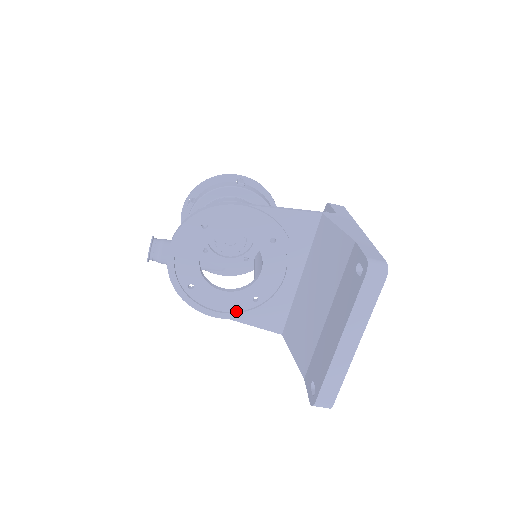
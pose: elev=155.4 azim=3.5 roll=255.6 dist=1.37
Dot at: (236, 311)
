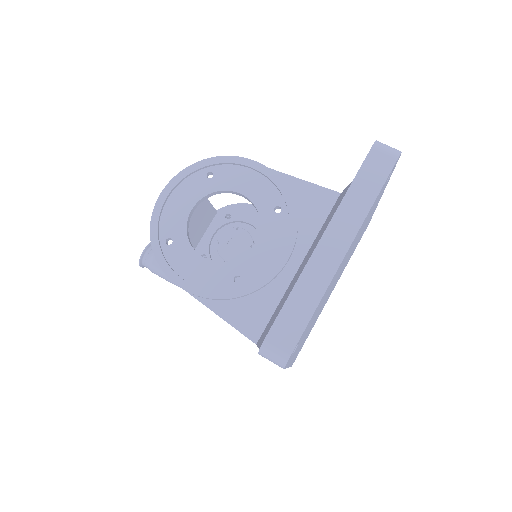
Dot at: (209, 289)
